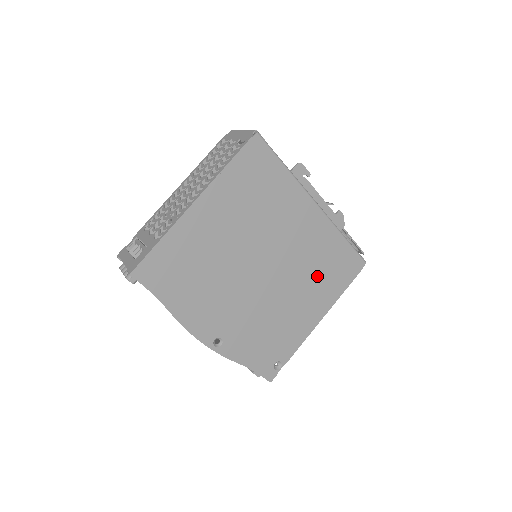
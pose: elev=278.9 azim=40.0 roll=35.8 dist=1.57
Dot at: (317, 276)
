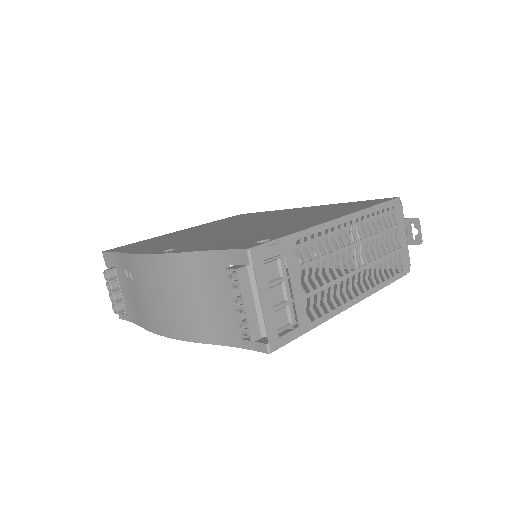
Dot at: (320, 213)
